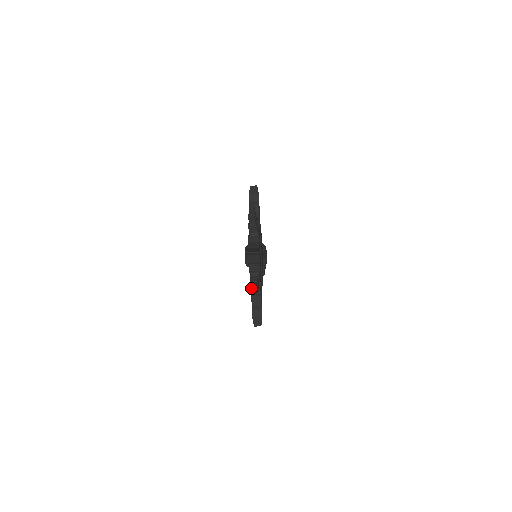
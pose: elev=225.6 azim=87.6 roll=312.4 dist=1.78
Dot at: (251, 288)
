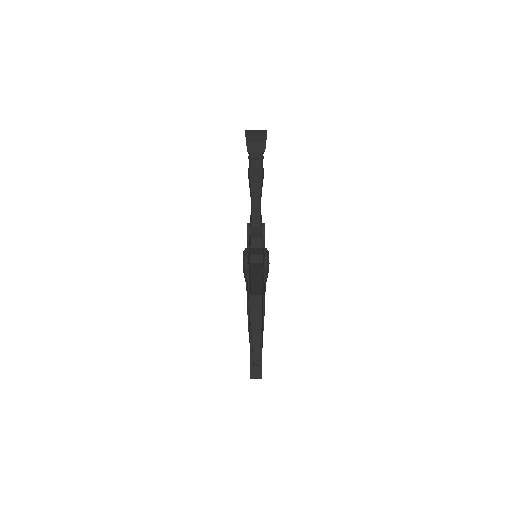
Dot at: occluded
